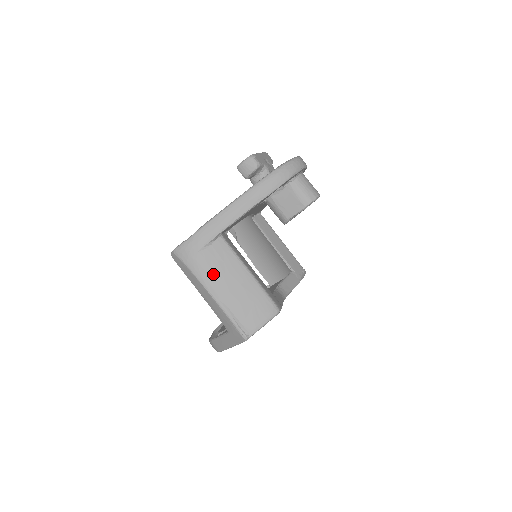
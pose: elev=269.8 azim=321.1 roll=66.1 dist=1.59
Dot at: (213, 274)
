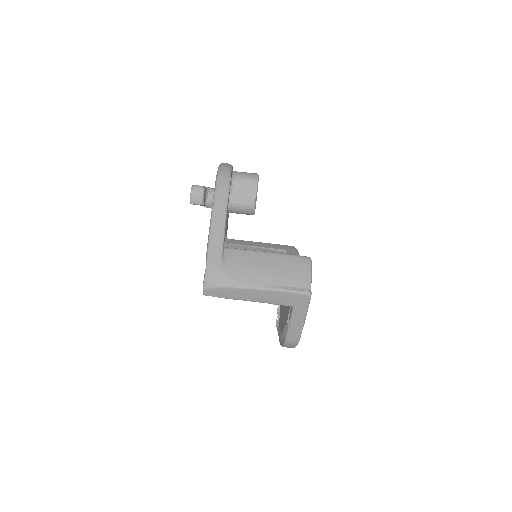
Dot at: (245, 274)
